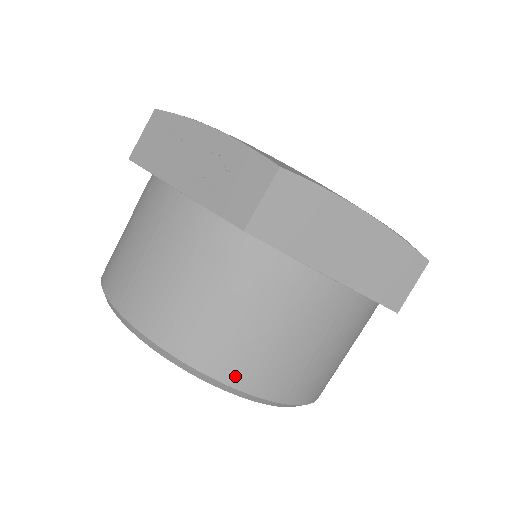
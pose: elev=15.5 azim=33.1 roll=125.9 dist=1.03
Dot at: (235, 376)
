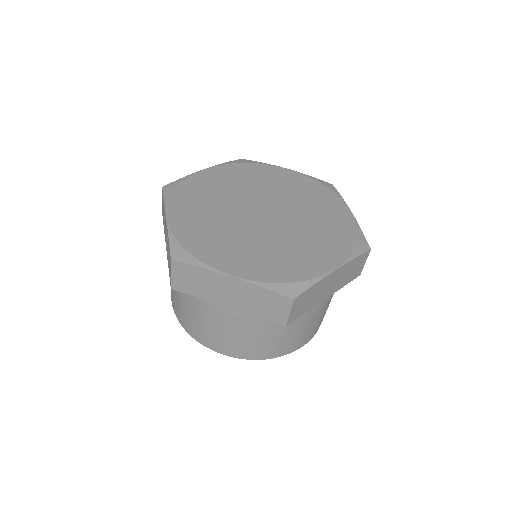
Dot at: (209, 345)
